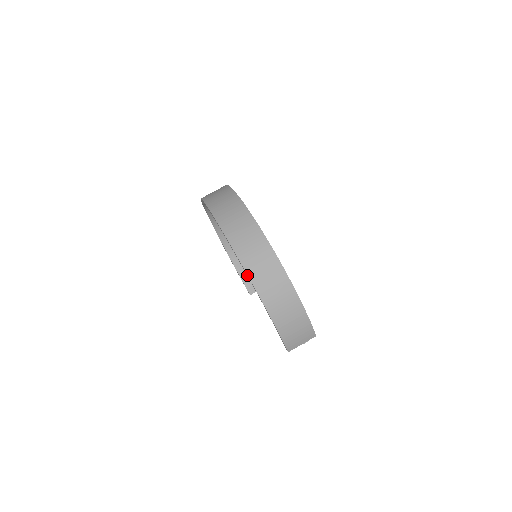
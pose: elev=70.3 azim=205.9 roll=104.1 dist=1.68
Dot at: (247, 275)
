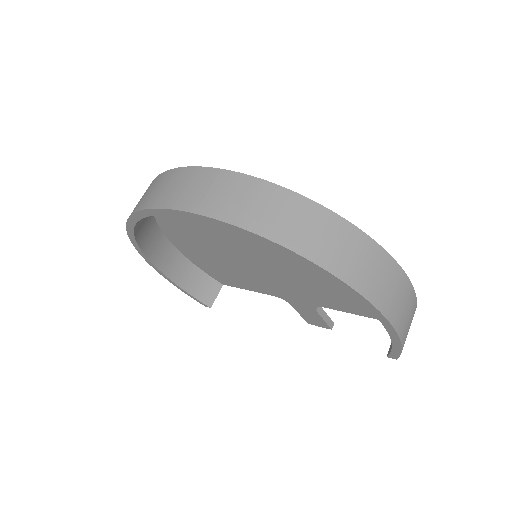
Dot at: (360, 296)
